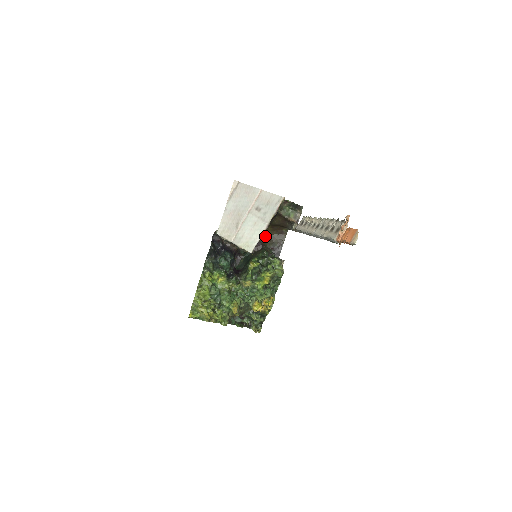
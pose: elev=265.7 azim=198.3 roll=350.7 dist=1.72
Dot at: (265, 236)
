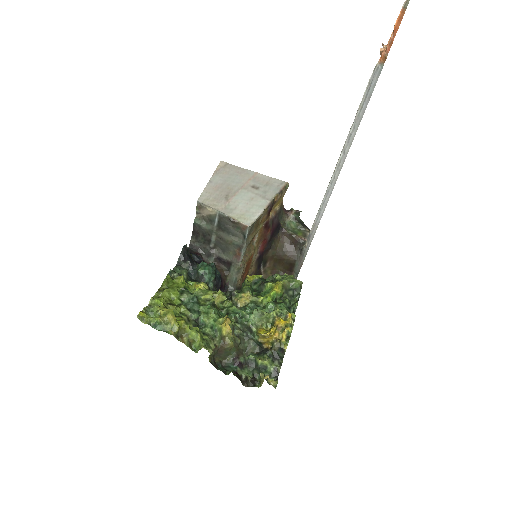
Dot at: occluded
